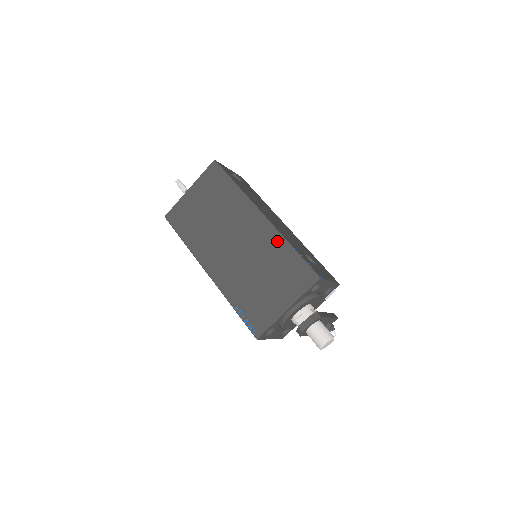
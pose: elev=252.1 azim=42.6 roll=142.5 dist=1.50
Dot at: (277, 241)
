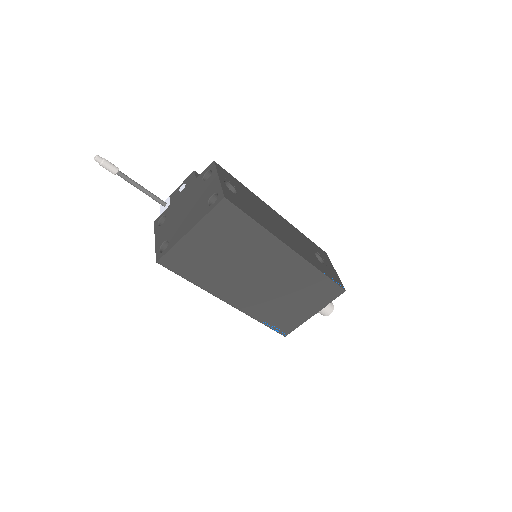
Dot at: (308, 271)
